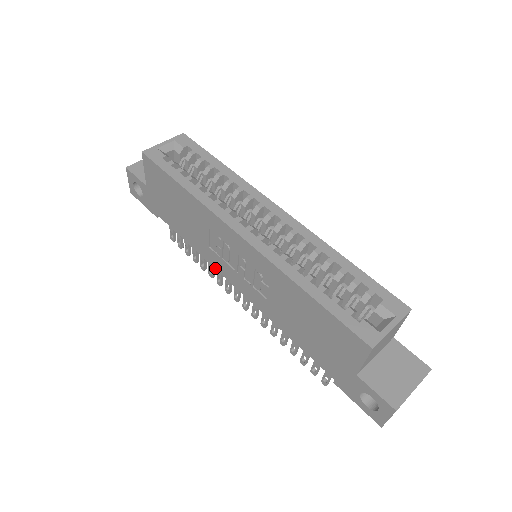
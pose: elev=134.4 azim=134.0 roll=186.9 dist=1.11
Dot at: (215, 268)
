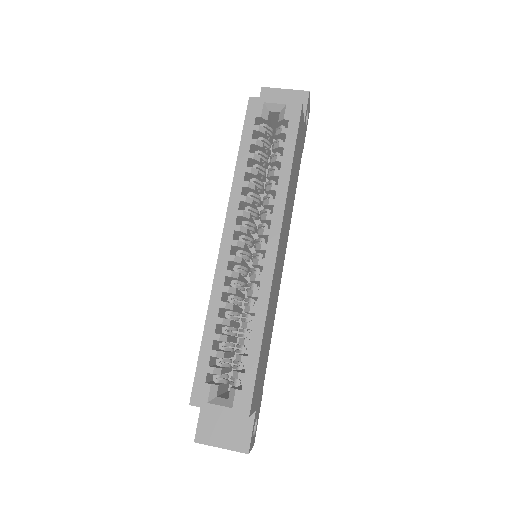
Dot at: occluded
